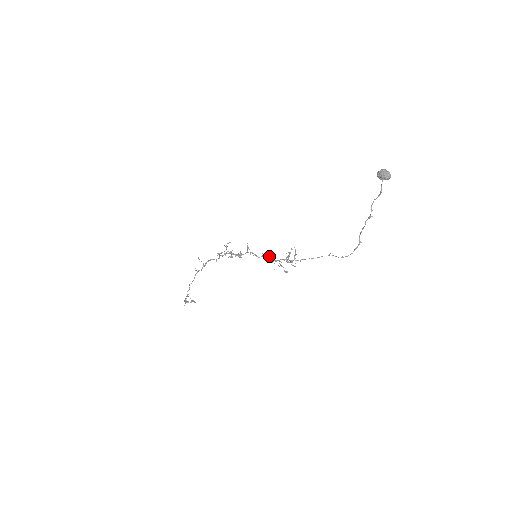
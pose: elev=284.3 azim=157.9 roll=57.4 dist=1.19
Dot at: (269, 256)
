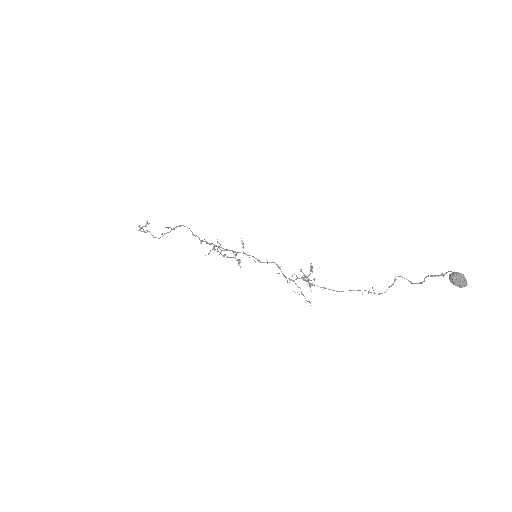
Dot at: (276, 264)
